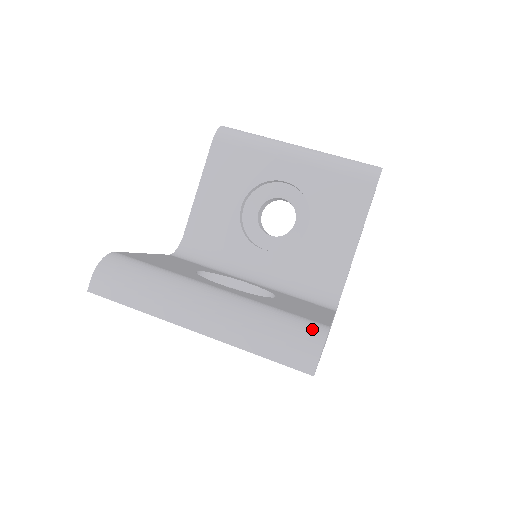
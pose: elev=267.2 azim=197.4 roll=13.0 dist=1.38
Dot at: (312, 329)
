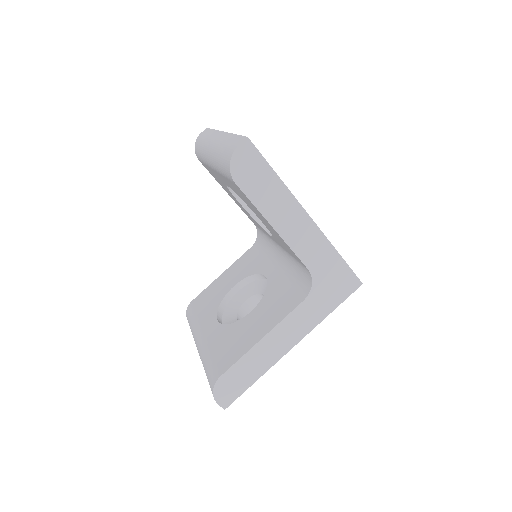
Dot at: (211, 381)
